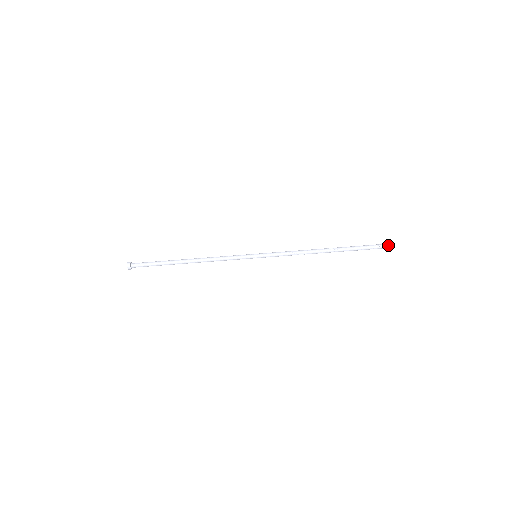
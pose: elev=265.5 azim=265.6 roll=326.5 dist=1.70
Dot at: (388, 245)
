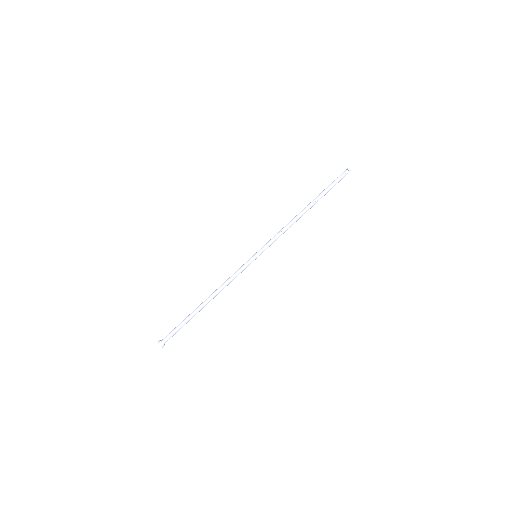
Dot at: (349, 169)
